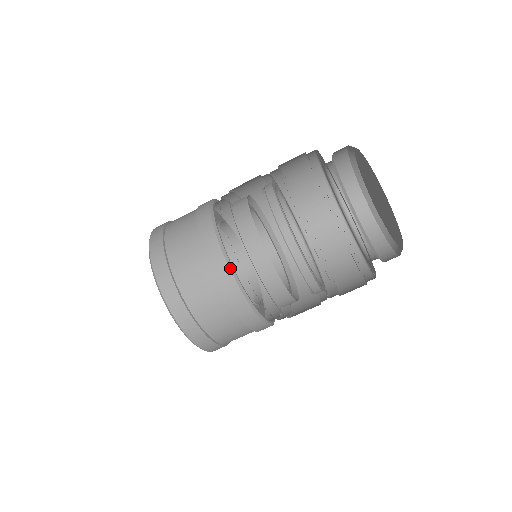
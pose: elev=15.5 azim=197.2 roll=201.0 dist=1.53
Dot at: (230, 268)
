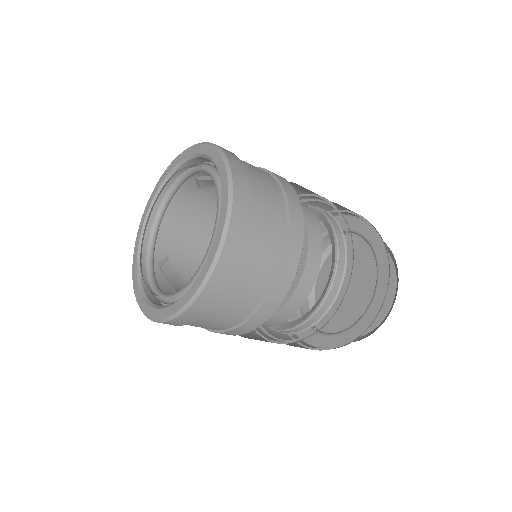
Dot at: occluded
